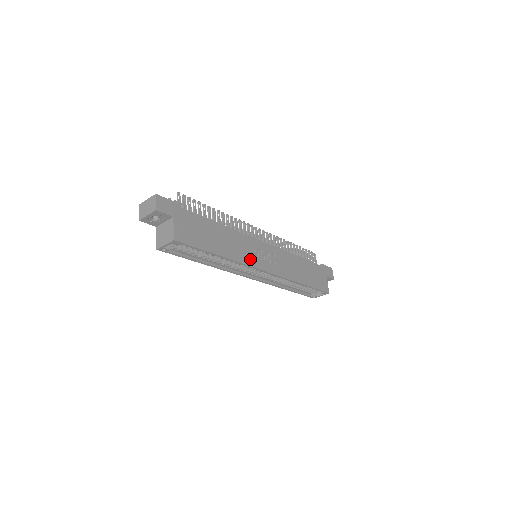
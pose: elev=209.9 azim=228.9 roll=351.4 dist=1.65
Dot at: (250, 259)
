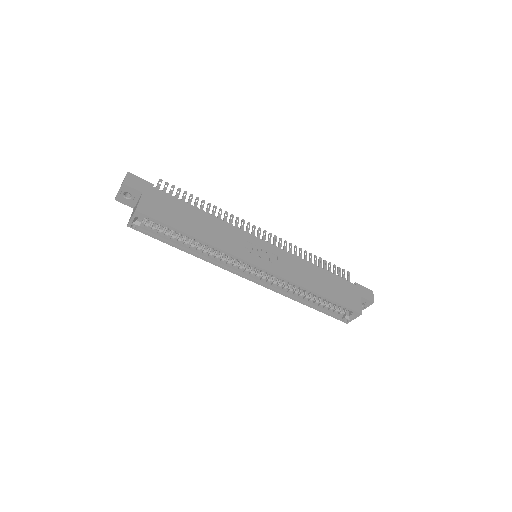
Dot at: (238, 250)
